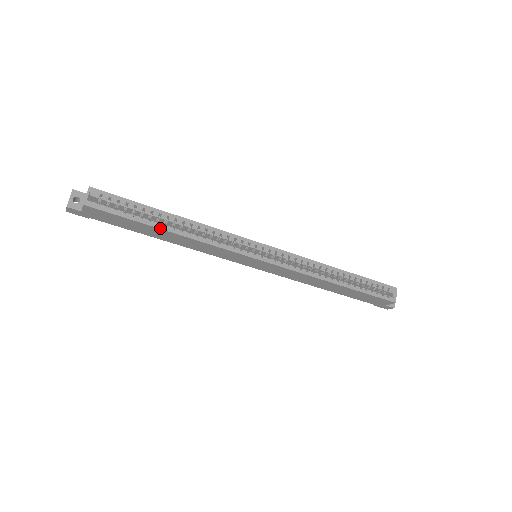
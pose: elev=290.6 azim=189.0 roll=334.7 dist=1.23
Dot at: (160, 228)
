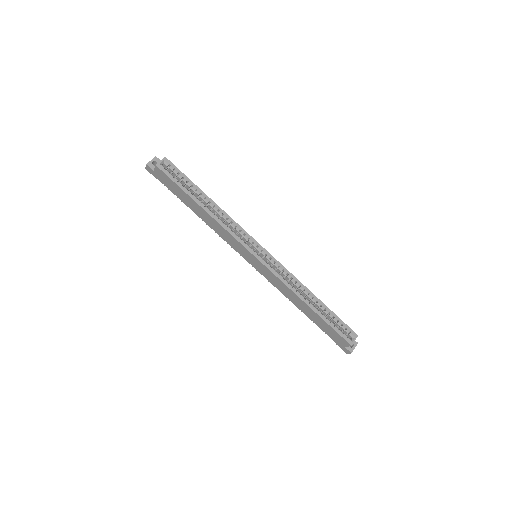
Dot at: (196, 202)
